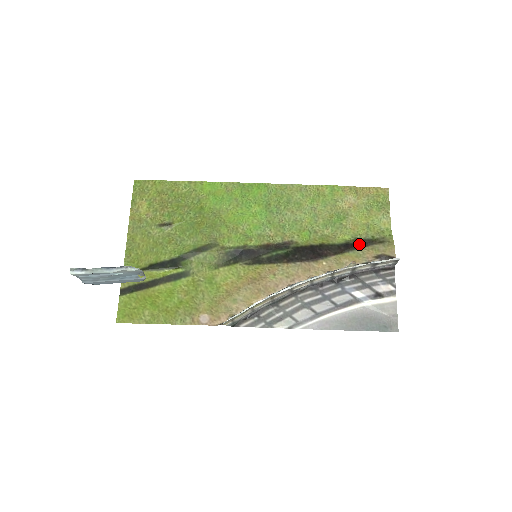
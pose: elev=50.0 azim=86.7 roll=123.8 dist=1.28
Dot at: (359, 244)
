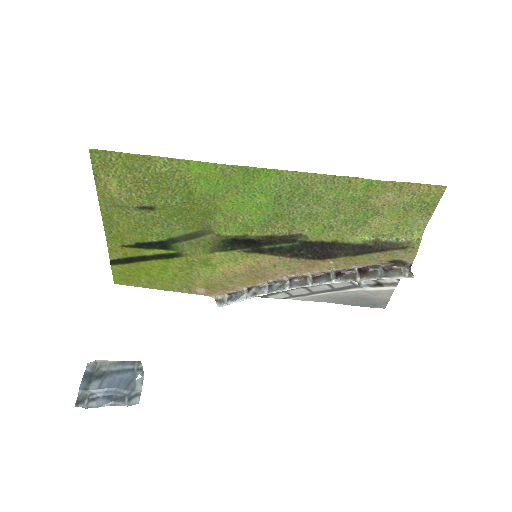
Dot at: (377, 248)
